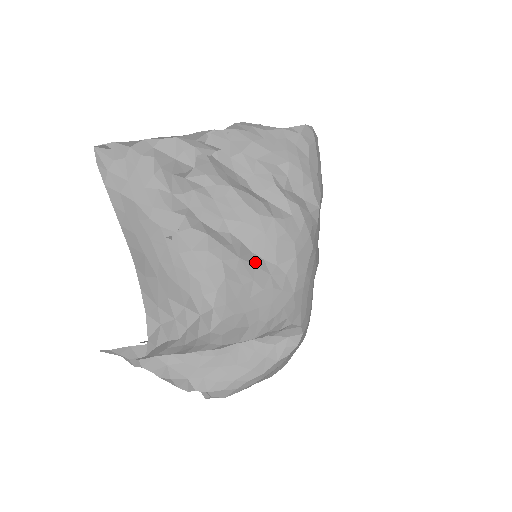
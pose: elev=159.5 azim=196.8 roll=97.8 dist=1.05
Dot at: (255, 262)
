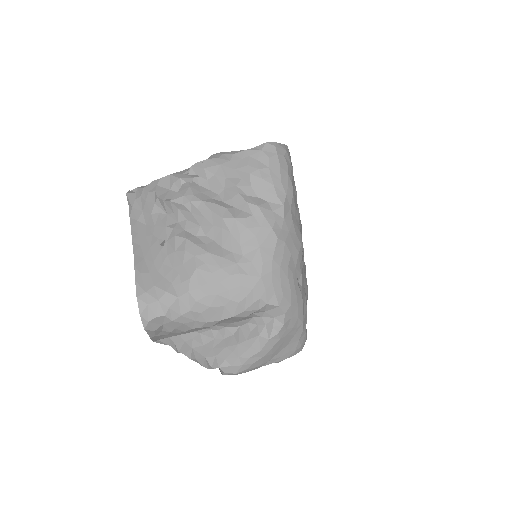
Dot at: (224, 255)
